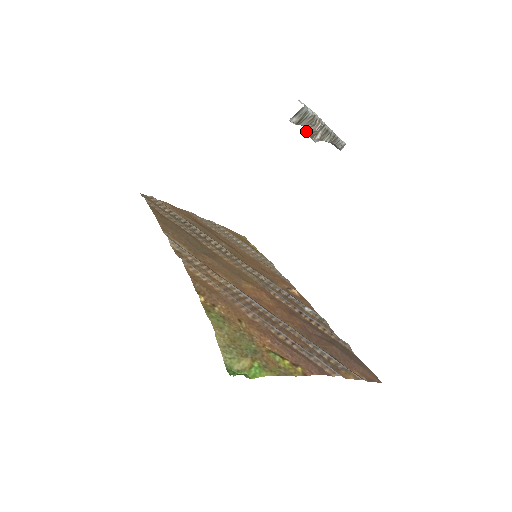
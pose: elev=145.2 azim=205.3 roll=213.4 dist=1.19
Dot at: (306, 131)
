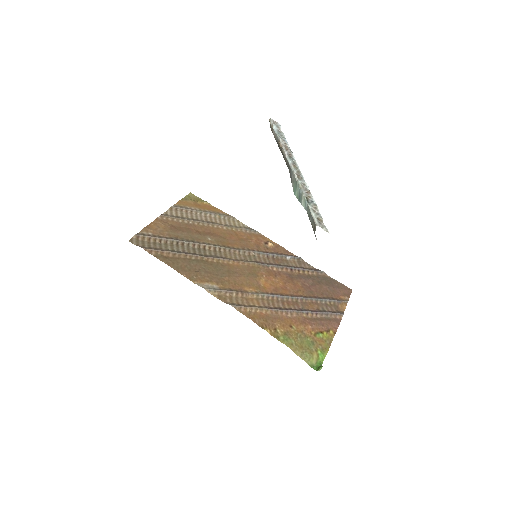
Dot at: (300, 202)
